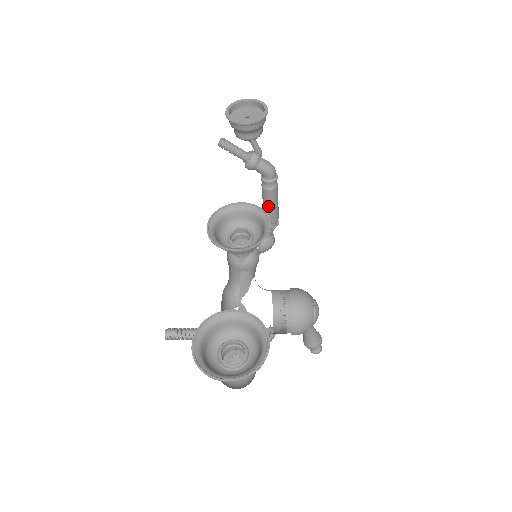
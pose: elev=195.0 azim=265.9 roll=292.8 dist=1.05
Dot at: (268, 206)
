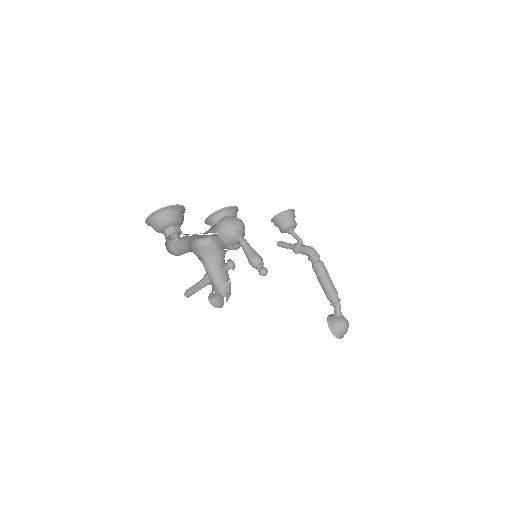
Dot at: (320, 281)
